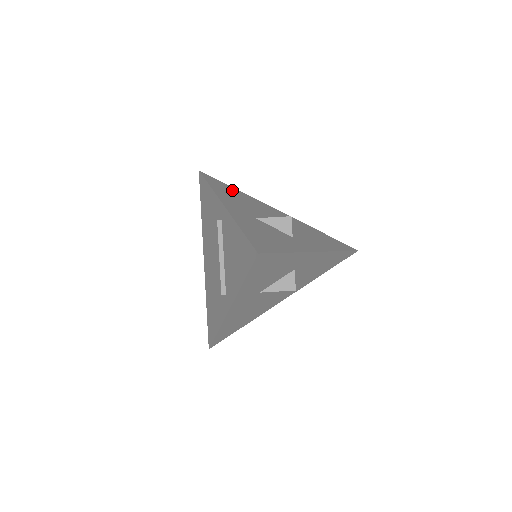
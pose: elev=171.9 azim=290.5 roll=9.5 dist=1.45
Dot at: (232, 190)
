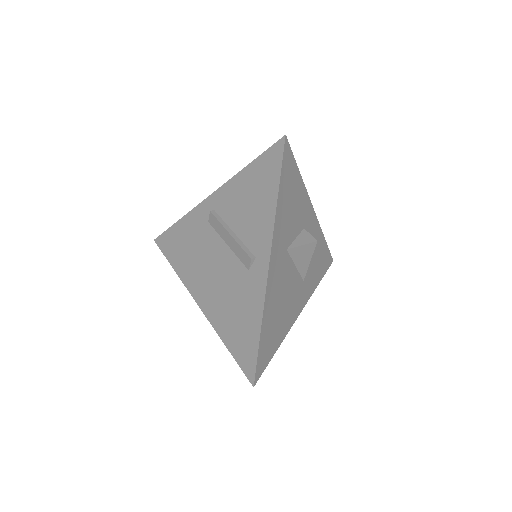
Dot at: occluded
